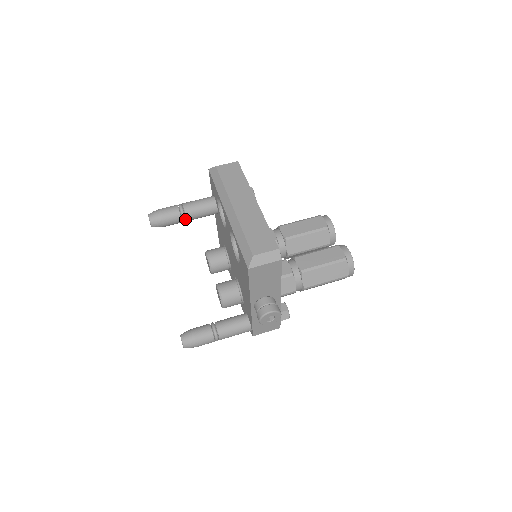
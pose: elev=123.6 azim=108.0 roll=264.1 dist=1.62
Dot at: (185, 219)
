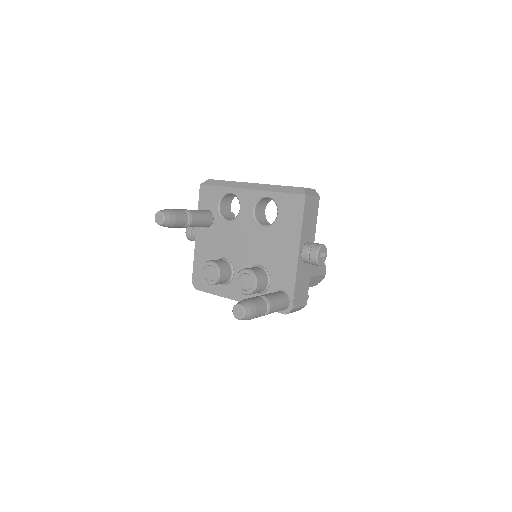
Dot at: (190, 221)
